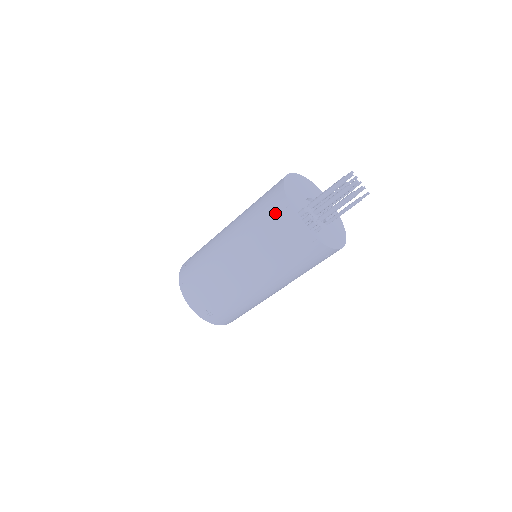
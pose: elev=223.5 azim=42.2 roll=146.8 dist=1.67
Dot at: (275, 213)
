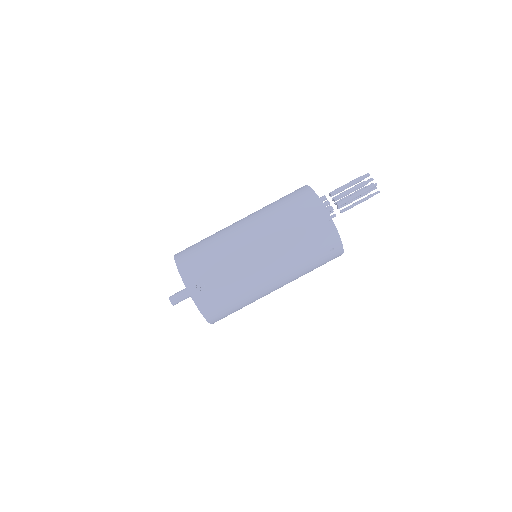
Dot at: (298, 196)
